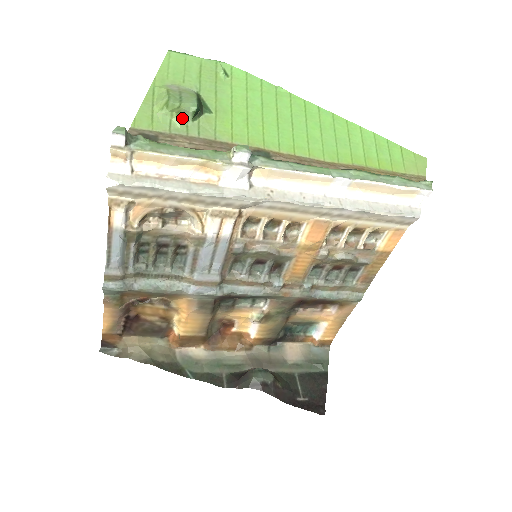
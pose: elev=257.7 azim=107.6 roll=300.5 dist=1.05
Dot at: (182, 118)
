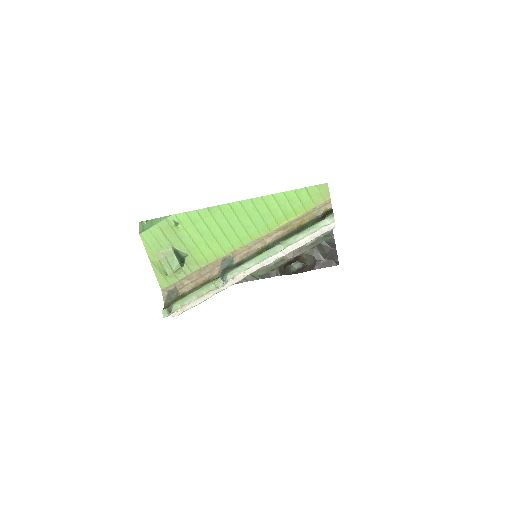
Dot at: (178, 271)
